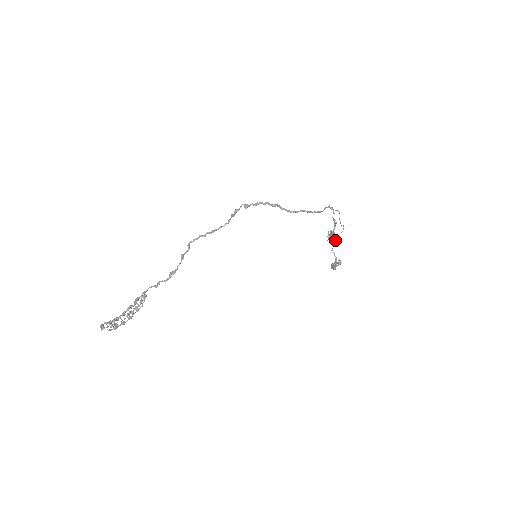
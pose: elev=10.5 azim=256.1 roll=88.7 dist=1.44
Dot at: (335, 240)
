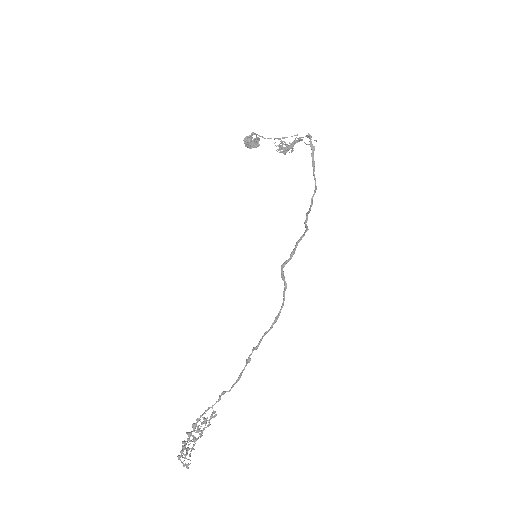
Dot at: occluded
